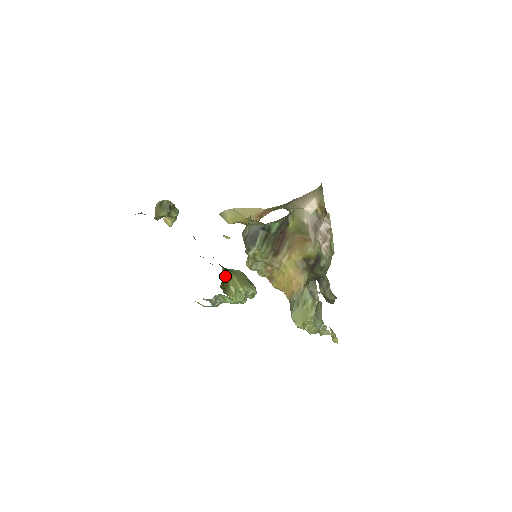
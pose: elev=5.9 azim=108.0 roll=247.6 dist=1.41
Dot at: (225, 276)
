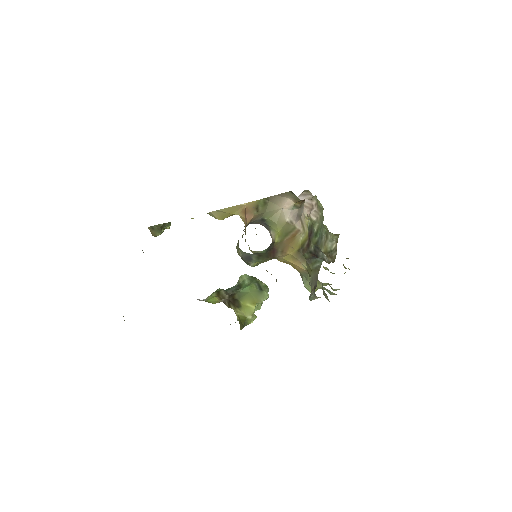
Dot at: (240, 315)
